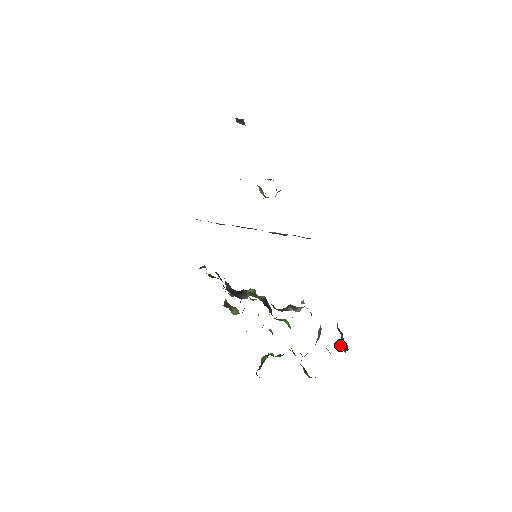
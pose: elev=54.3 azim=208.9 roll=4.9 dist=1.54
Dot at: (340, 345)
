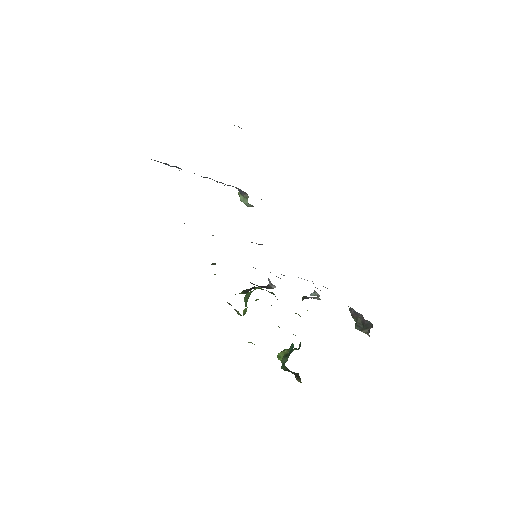
Dot at: (357, 328)
